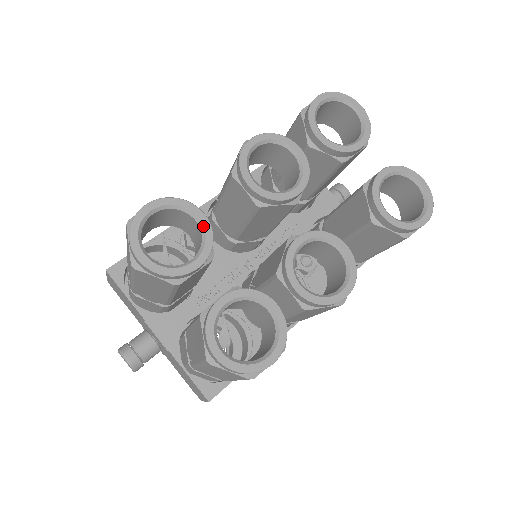
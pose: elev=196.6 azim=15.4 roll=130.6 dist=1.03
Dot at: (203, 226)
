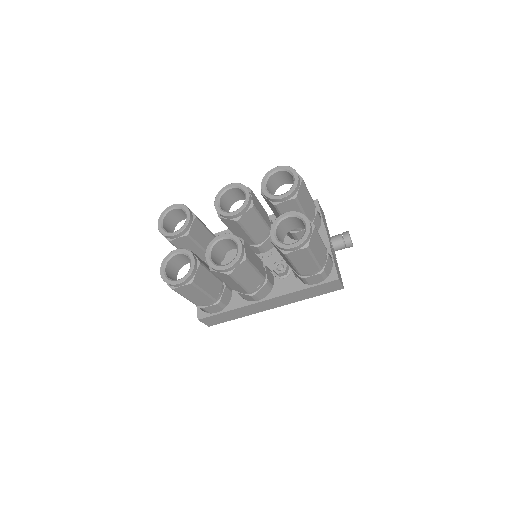
Dot at: (186, 219)
